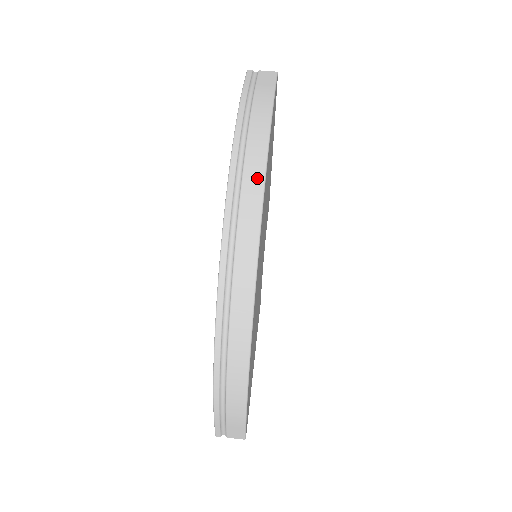
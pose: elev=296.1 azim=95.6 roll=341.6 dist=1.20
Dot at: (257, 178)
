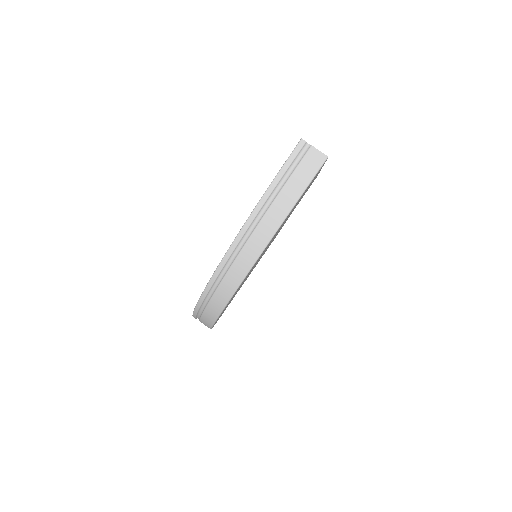
Dot at: (241, 272)
